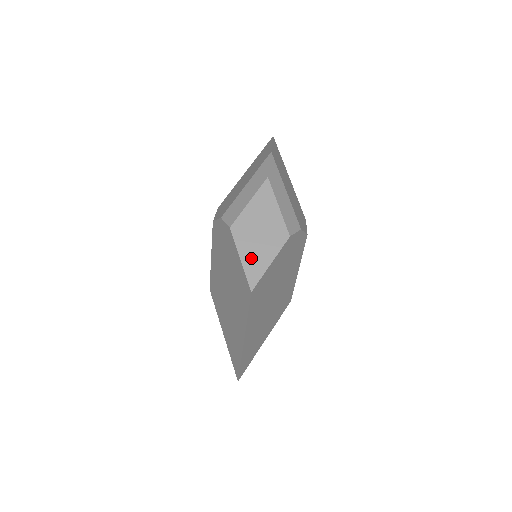
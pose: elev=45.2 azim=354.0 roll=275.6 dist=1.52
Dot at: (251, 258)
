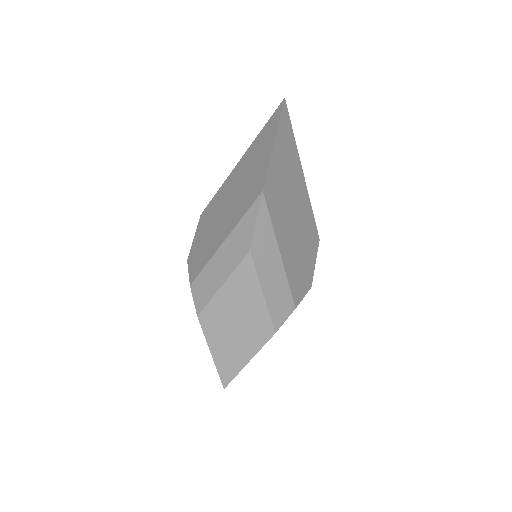
Dot at: (224, 354)
